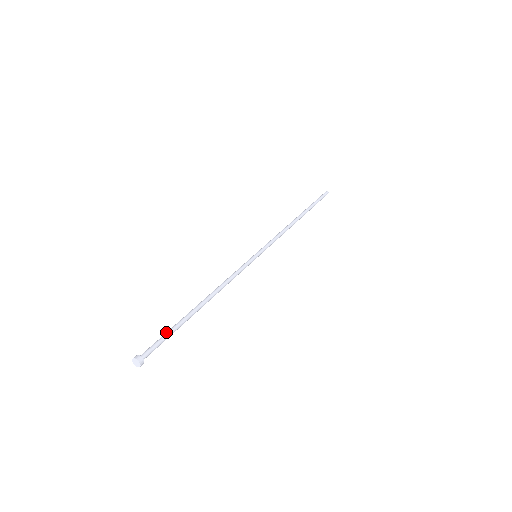
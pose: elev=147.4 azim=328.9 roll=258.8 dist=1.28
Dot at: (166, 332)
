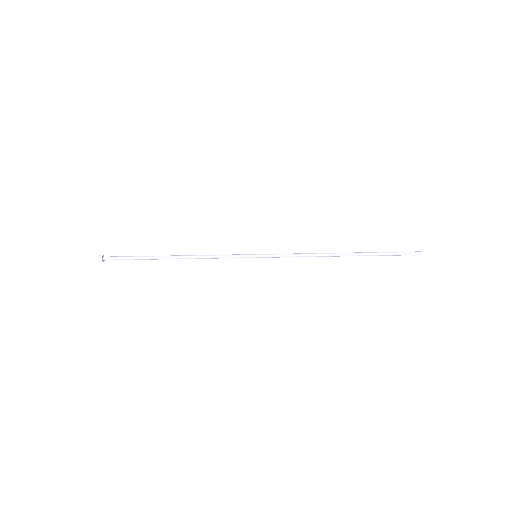
Dot at: (132, 256)
